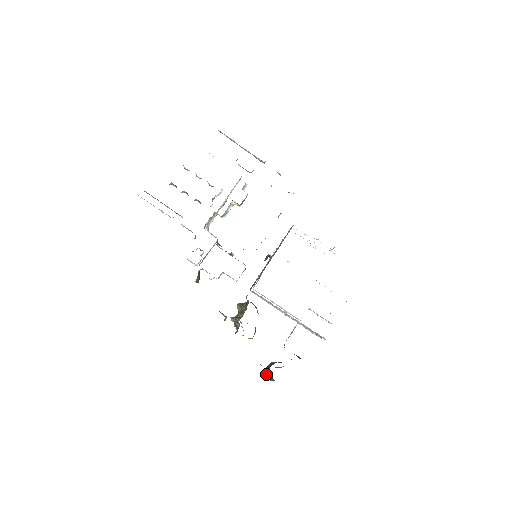
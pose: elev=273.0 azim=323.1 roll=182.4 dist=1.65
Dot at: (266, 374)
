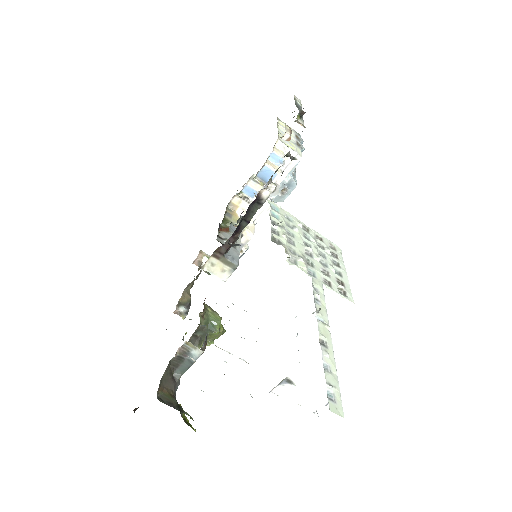
Dot at: occluded
